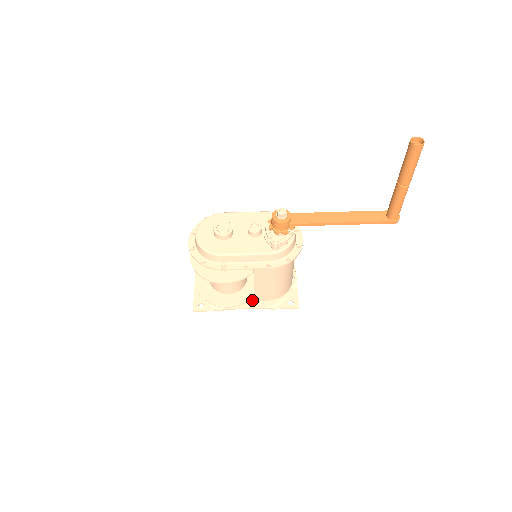
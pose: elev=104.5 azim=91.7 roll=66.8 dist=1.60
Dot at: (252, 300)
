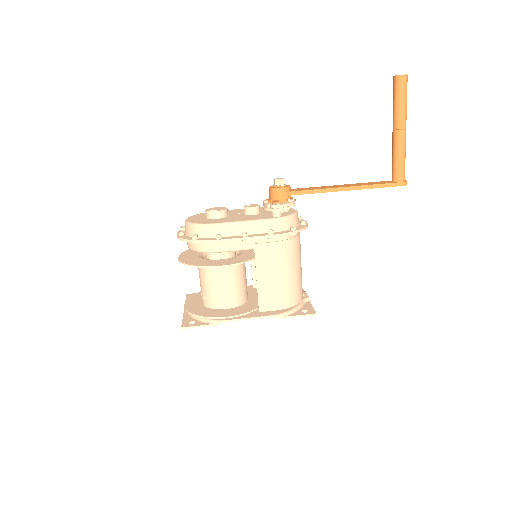
Dot at: (256, 312)
